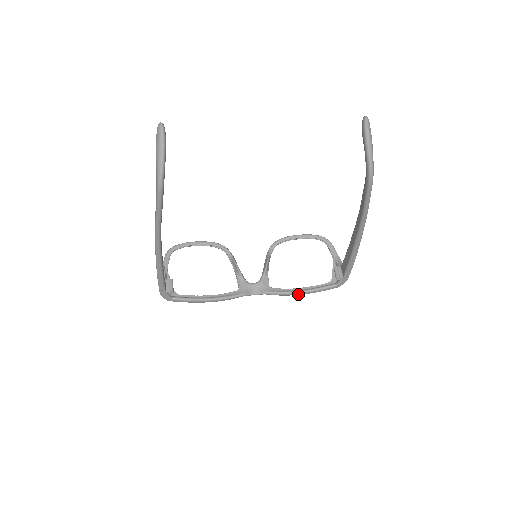
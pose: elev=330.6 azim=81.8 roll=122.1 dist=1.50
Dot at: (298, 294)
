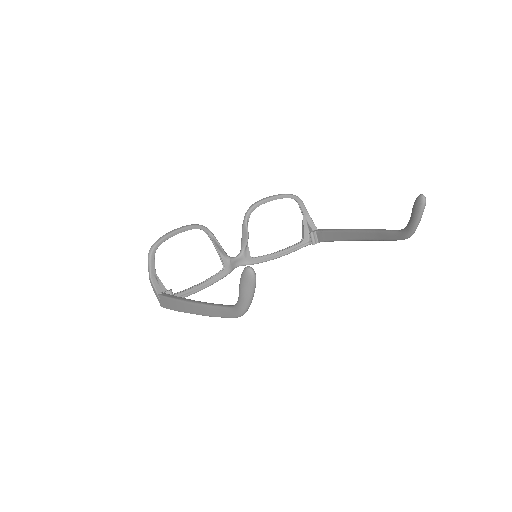
Dot at: (276, 258)
